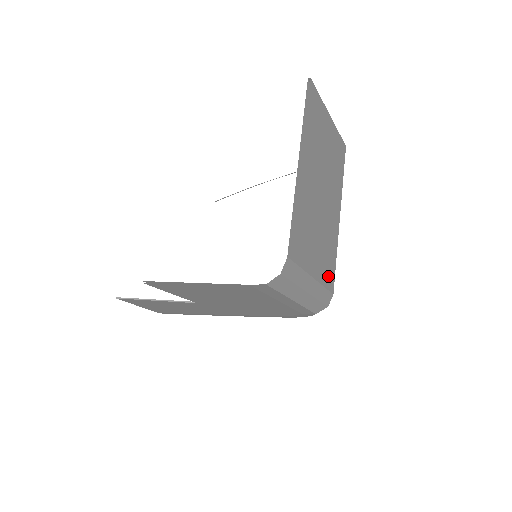
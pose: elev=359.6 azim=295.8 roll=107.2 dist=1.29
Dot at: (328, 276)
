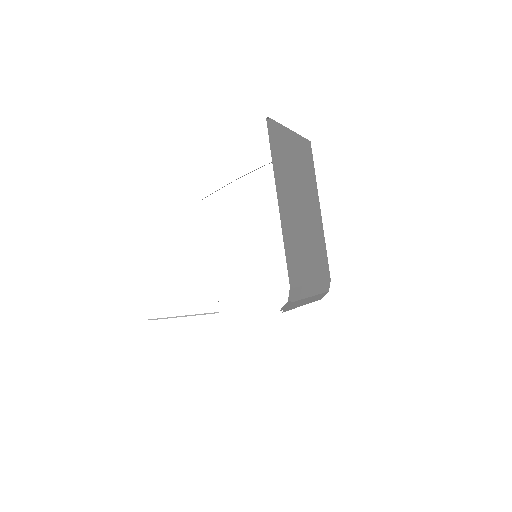
Dot at: (323, 269)
